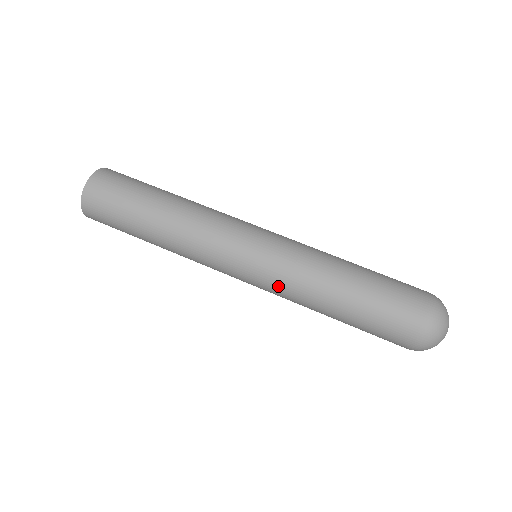
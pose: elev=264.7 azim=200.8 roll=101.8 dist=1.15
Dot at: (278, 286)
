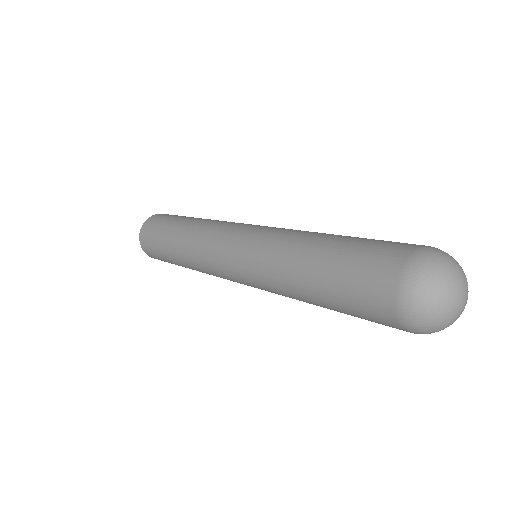
Dot at: occluded
